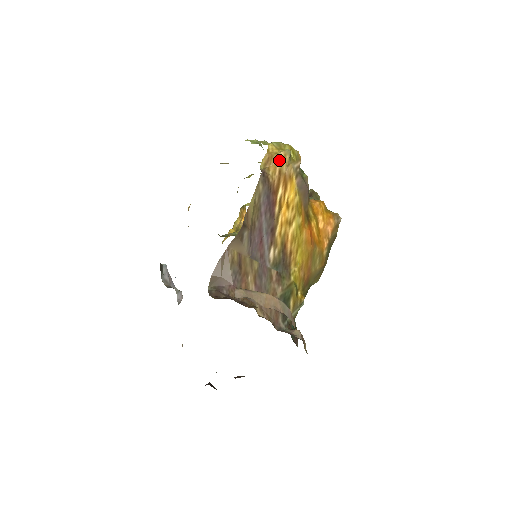
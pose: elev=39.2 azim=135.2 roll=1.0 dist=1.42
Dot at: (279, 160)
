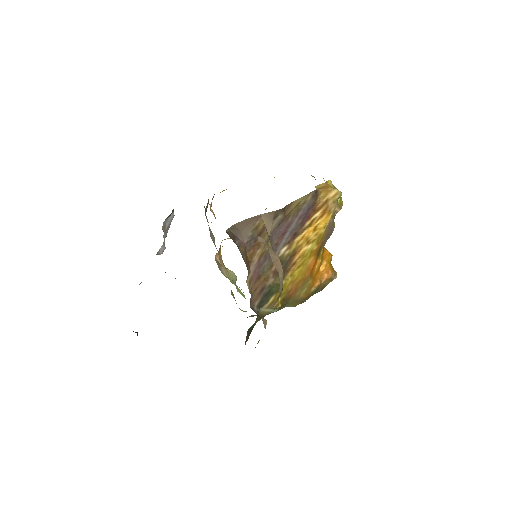
Dot at: (331, 193)
